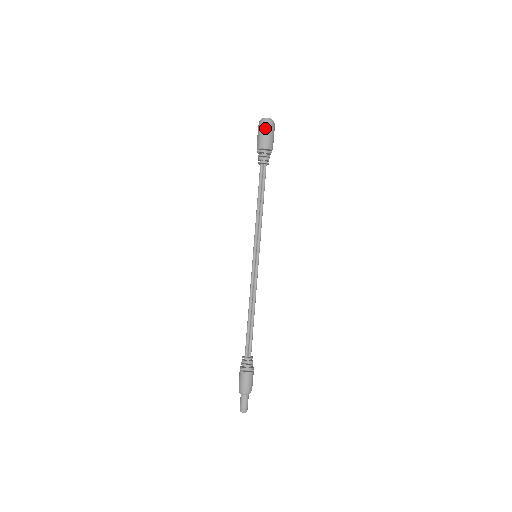
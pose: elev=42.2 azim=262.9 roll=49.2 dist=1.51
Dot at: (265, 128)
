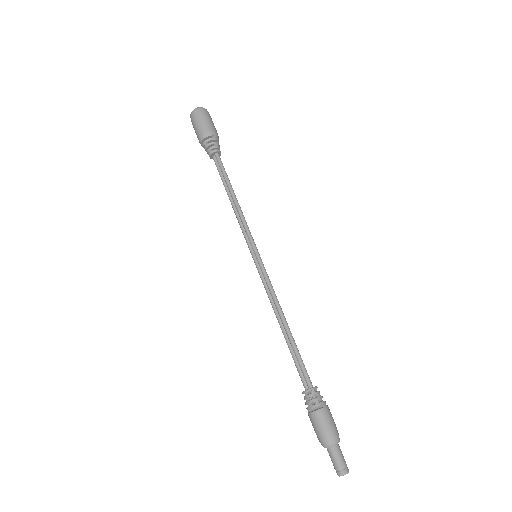
Dot at: (193, 122)
